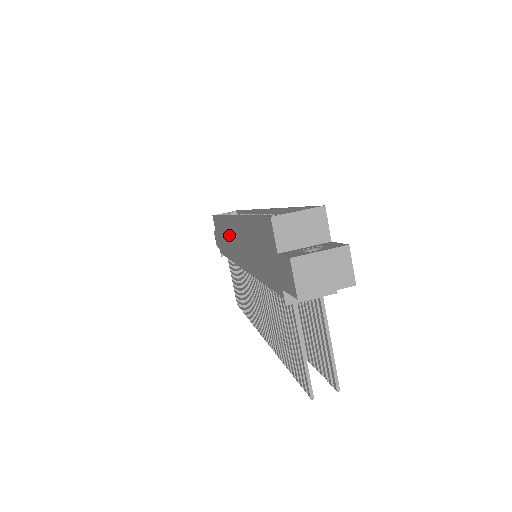
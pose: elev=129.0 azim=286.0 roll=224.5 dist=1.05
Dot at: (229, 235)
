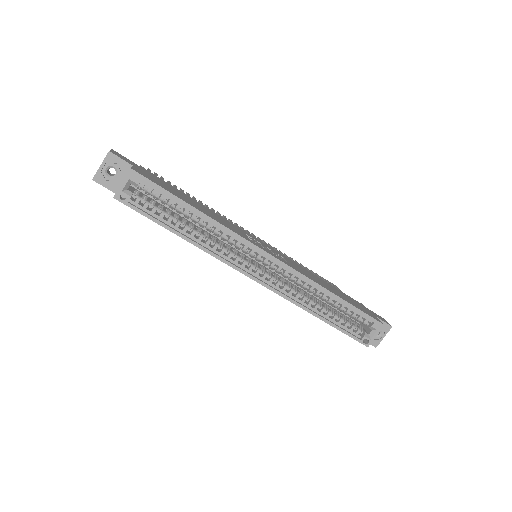
Dot at: occluded
